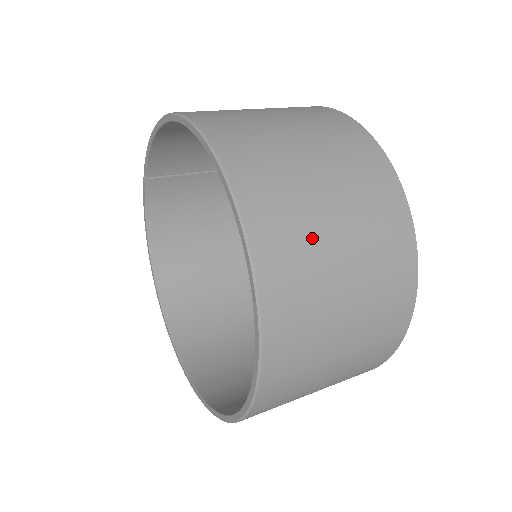
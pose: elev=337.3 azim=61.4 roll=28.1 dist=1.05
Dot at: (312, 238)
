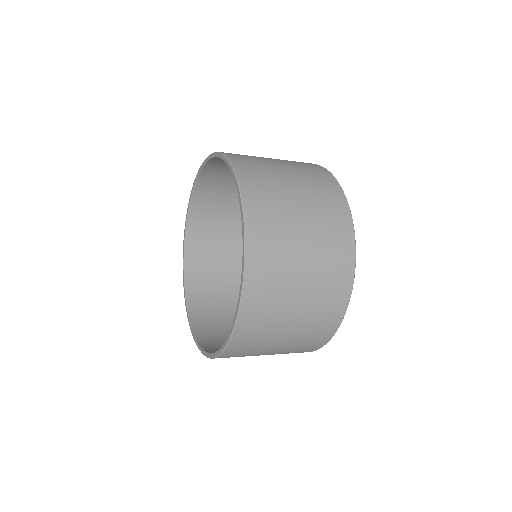
Dot at: (285, 241)
